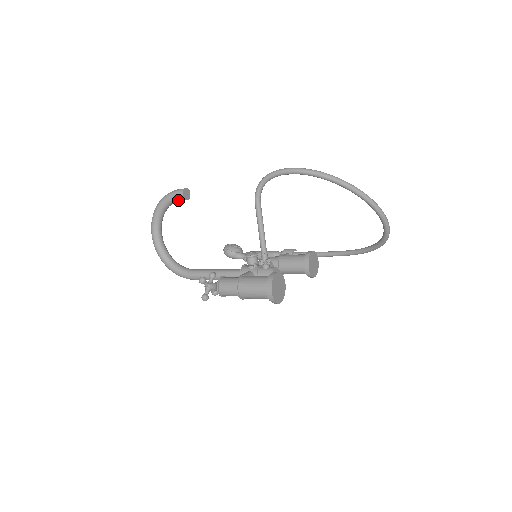
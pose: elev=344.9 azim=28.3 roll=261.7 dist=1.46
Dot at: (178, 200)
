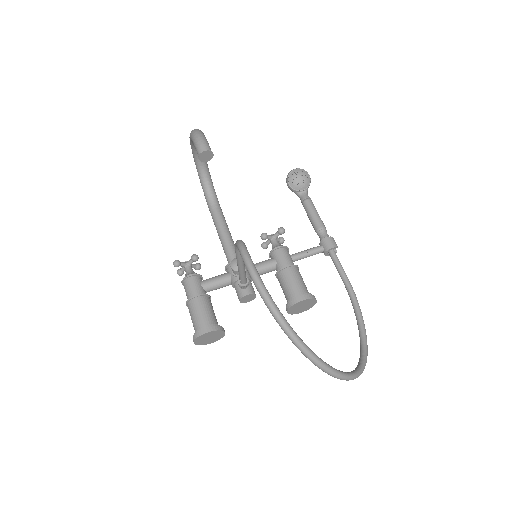
Dot at: occluded
